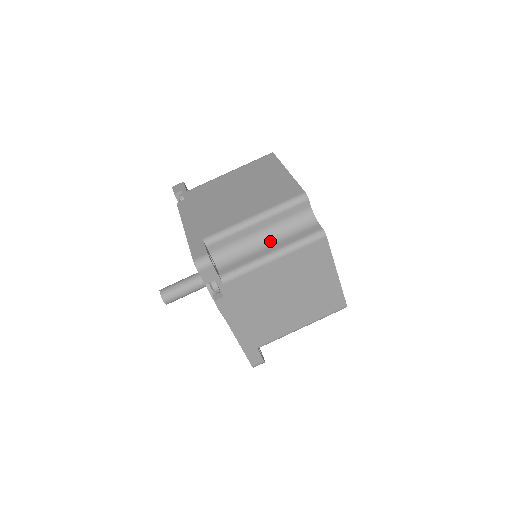
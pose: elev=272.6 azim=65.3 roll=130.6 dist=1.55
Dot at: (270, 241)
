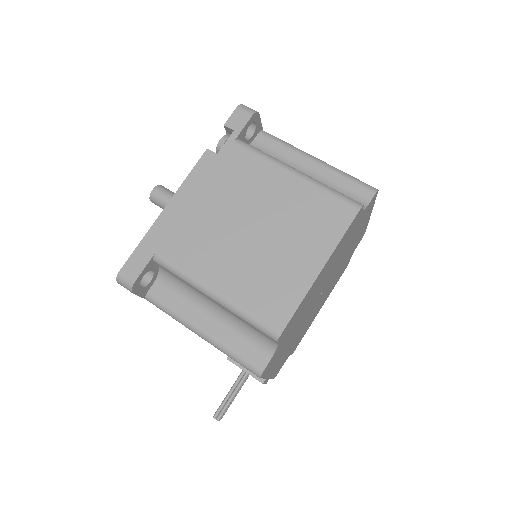
Dot at: occluded
